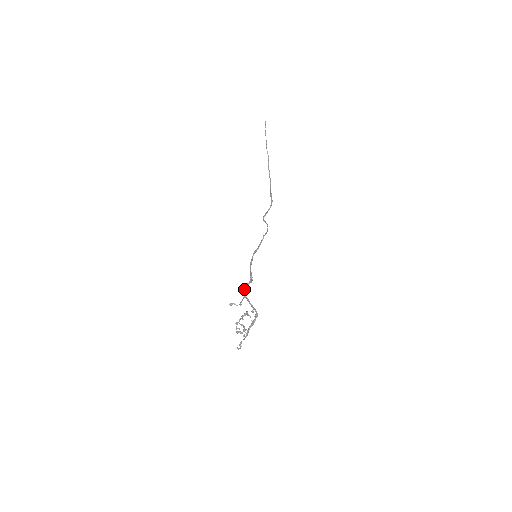
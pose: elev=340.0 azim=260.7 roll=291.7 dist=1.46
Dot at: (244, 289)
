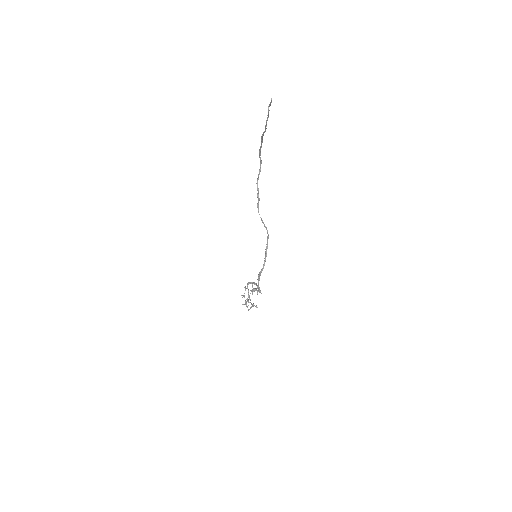
Dot at: occluded
